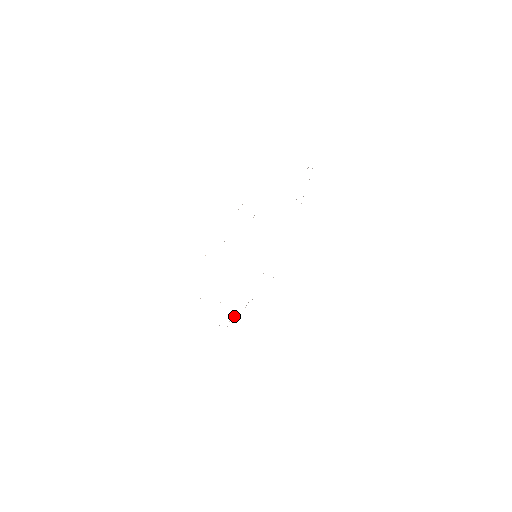
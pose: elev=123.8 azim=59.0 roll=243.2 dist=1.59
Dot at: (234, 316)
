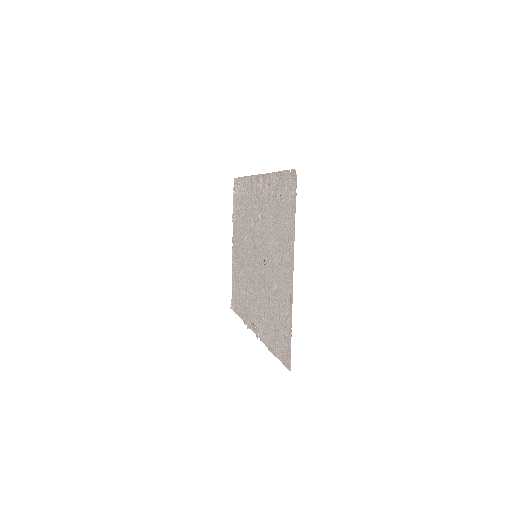
Dot at: (255, 327)
